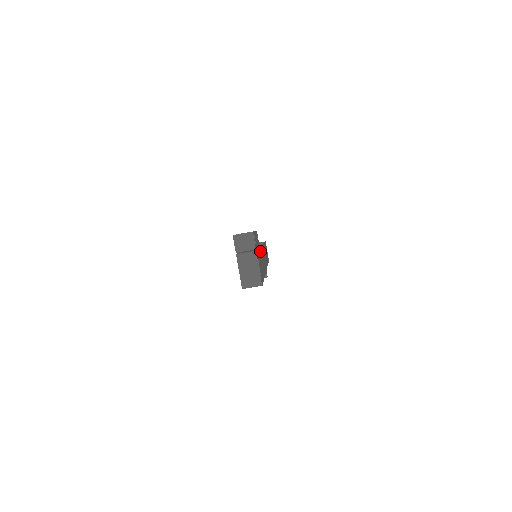
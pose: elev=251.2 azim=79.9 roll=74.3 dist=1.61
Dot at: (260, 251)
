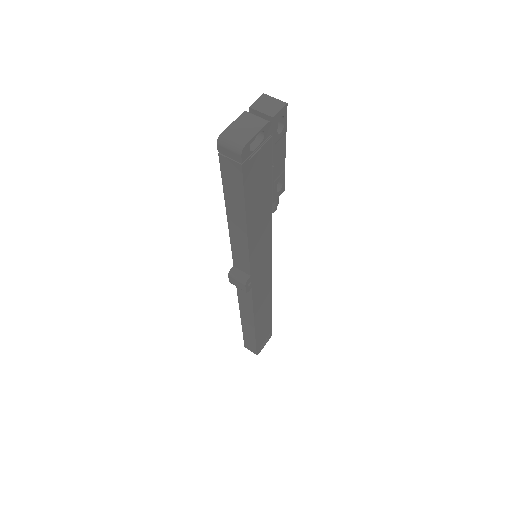
Dot at: (269, 211)
